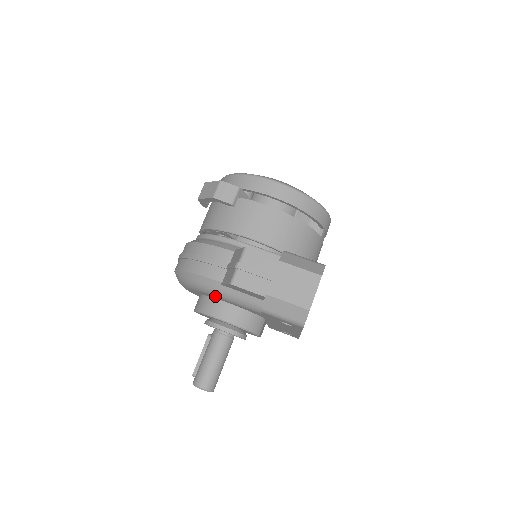
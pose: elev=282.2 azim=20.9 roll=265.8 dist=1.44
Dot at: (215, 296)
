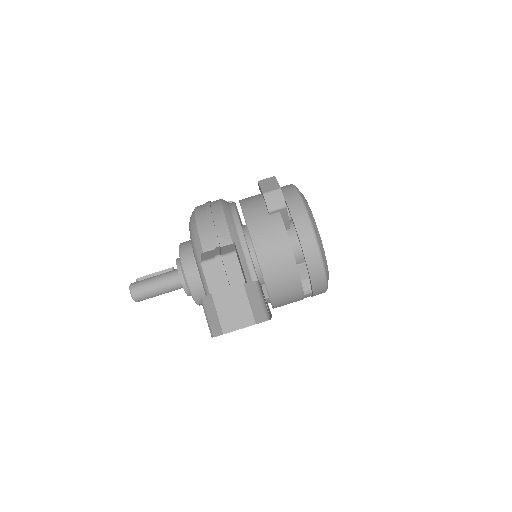
Dot at: (194, 254)
